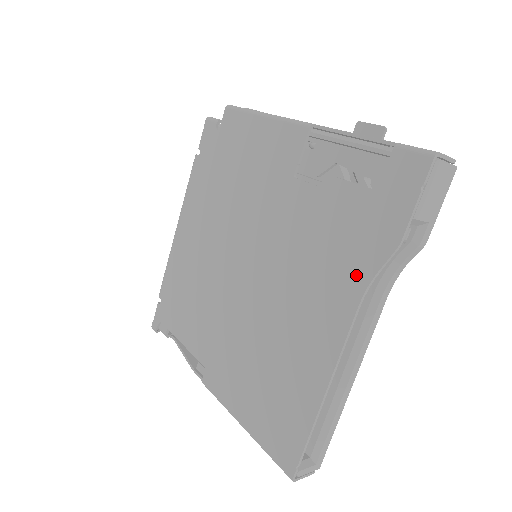
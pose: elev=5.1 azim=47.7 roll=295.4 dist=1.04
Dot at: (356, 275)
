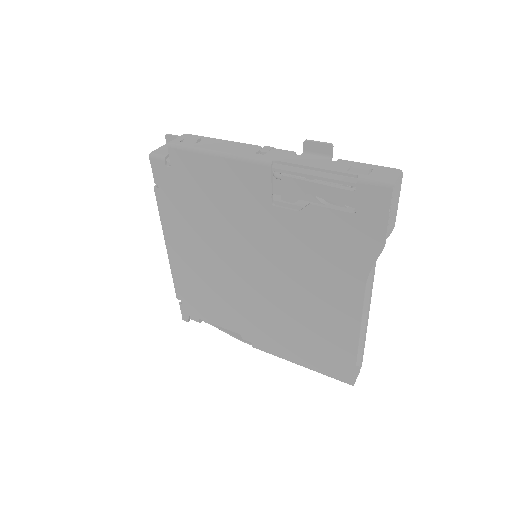
Dot at: (356, 269)
